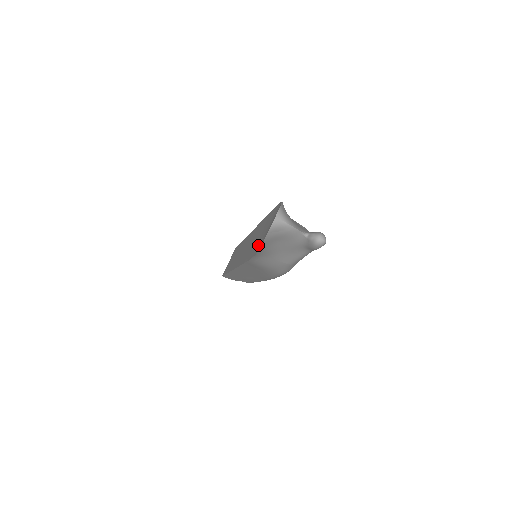
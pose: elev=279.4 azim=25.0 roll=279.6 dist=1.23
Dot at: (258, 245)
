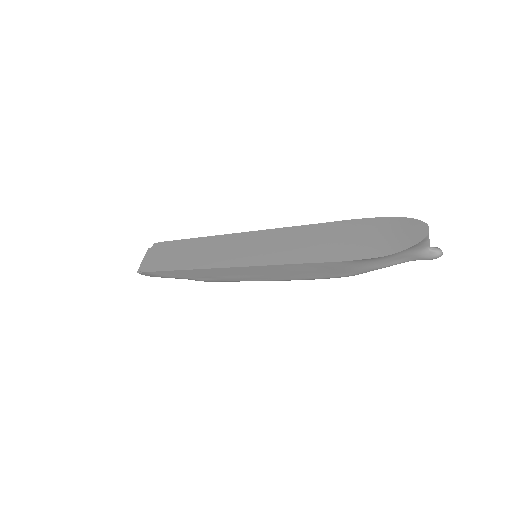
Dot at: (369, 250)
